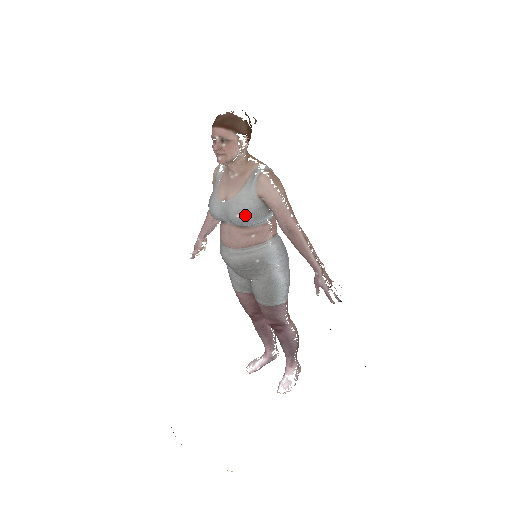
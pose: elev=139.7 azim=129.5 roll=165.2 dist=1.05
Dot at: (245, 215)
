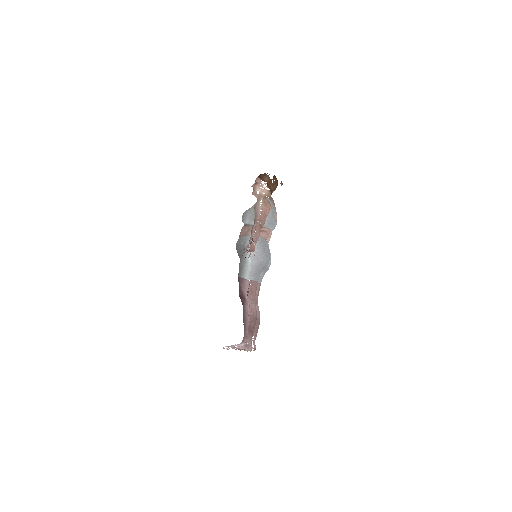
Dot at: (244, 215)
